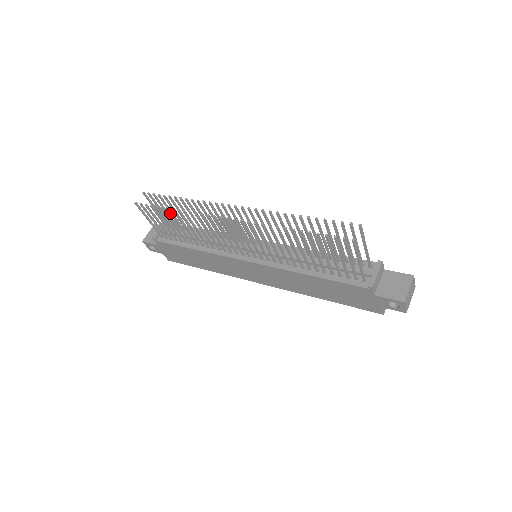
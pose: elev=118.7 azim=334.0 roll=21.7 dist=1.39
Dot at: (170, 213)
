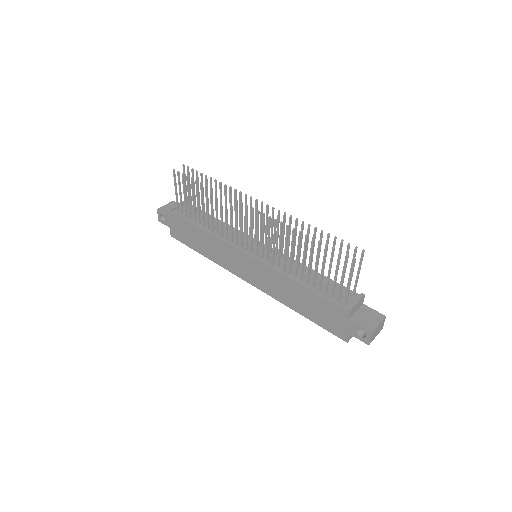
Dot at: (201, 188)
